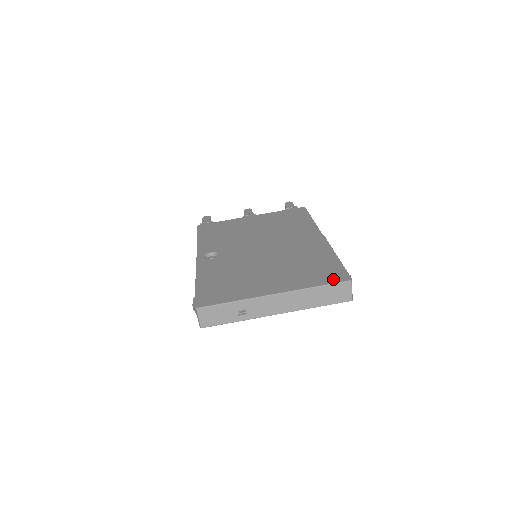
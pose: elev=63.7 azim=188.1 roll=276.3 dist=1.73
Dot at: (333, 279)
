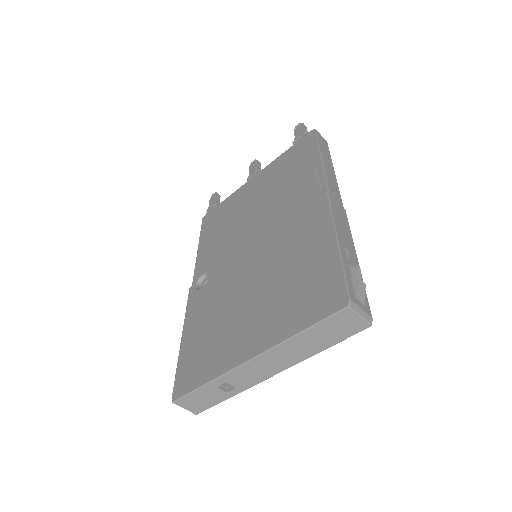
Dot at: (324, 308)
